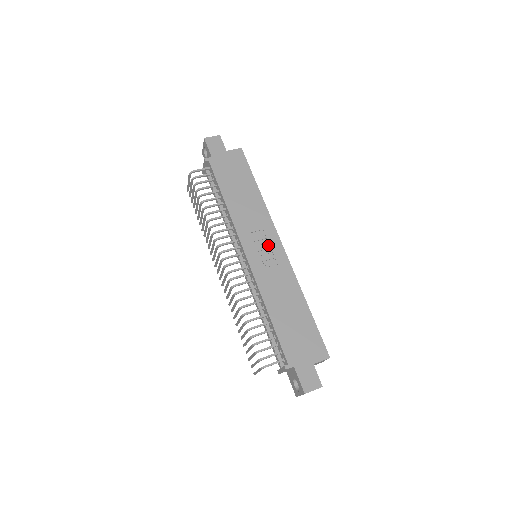
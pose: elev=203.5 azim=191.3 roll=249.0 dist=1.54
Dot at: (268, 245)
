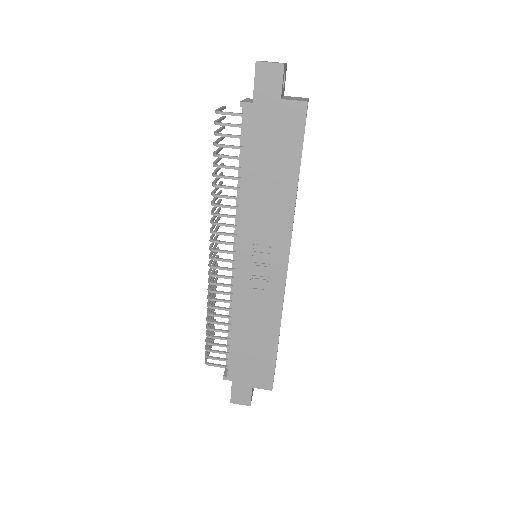
Dot at: (269, 261)
